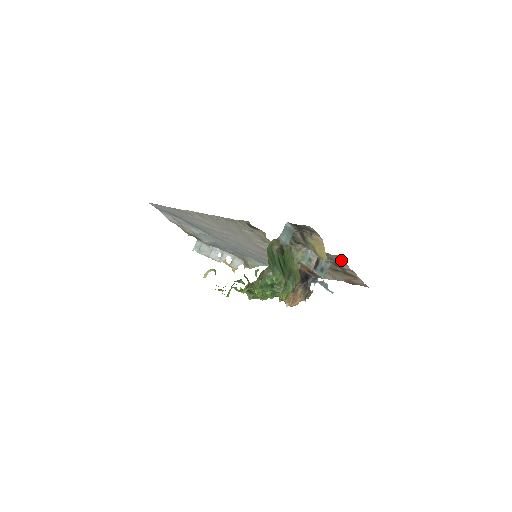
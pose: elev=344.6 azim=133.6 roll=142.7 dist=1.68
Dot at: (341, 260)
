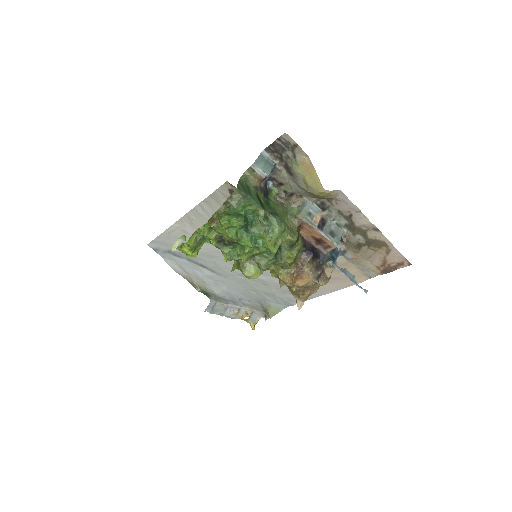
Dot at: (350, 204)
